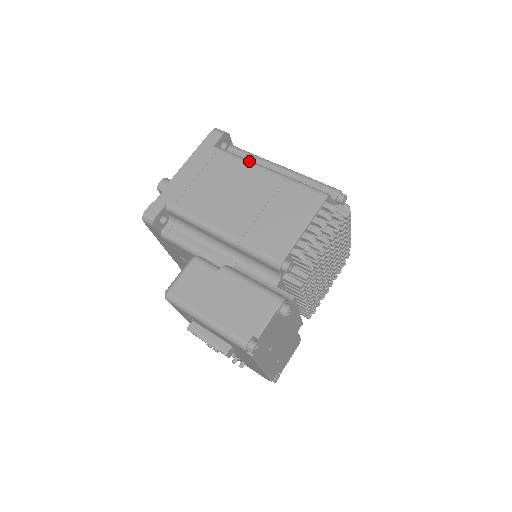
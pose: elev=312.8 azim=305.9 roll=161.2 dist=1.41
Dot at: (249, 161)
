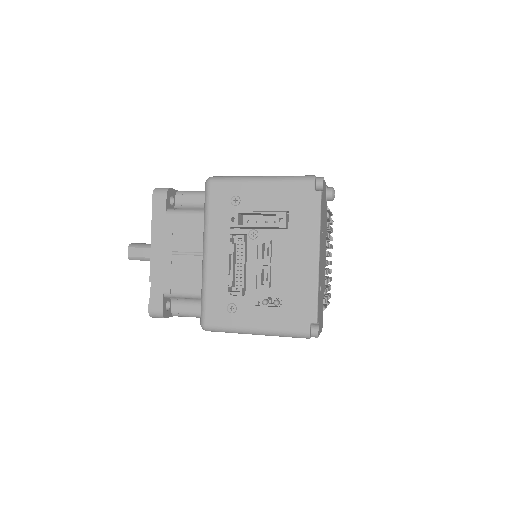
Dot at: occluded
